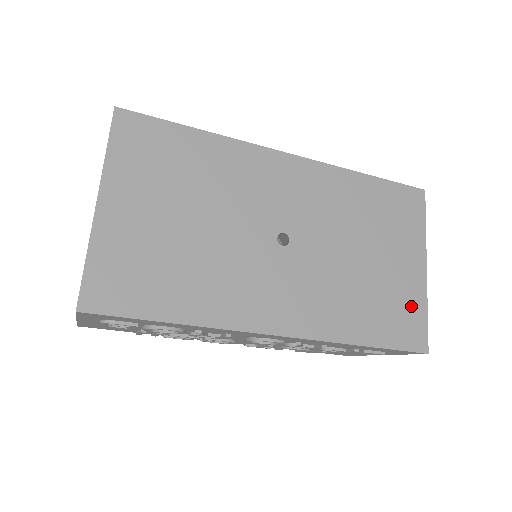
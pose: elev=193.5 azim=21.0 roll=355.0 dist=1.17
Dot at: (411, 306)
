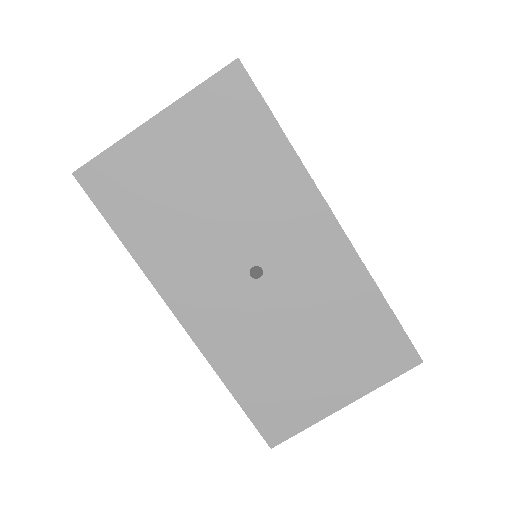
Dot at: (298, 412)
